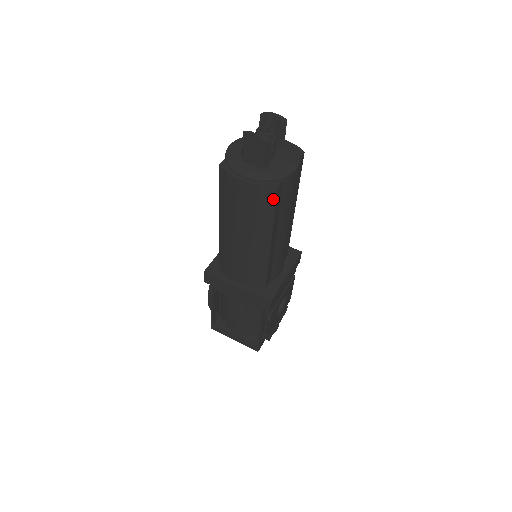
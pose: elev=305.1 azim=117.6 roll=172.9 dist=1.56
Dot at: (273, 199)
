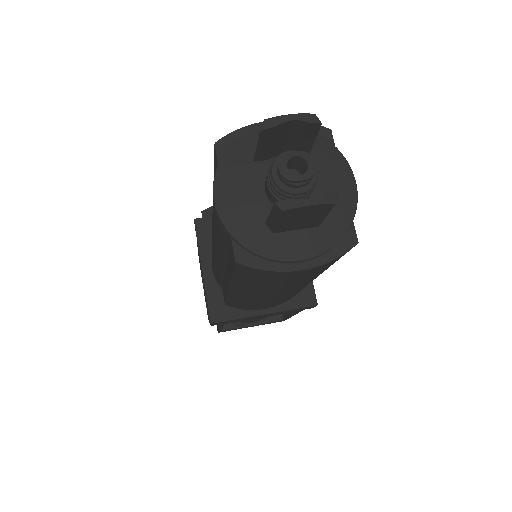
Dot at: occluded
